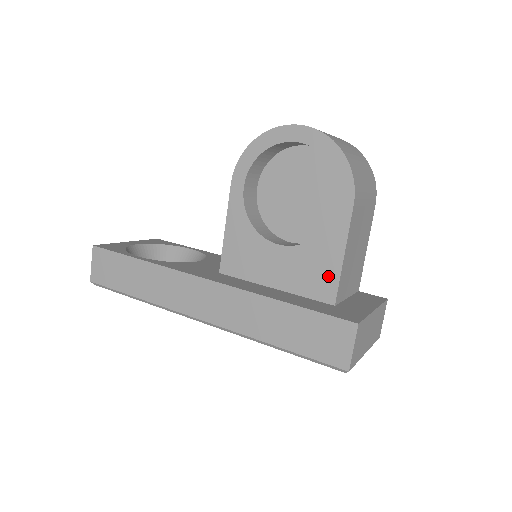
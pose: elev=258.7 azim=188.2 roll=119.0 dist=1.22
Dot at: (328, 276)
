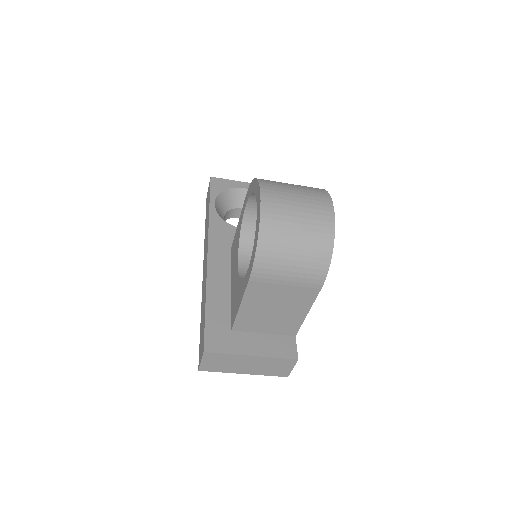
Dot at: (235, 310)
